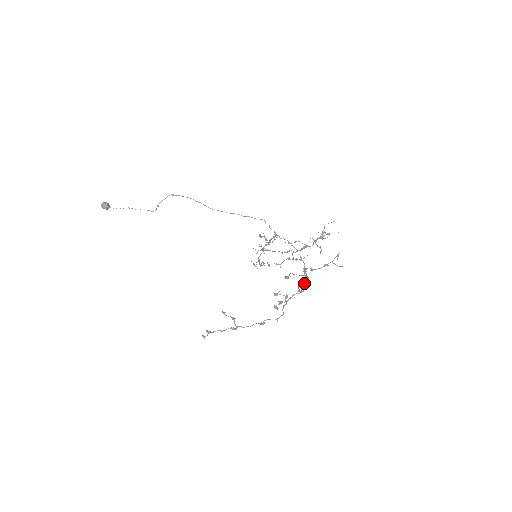
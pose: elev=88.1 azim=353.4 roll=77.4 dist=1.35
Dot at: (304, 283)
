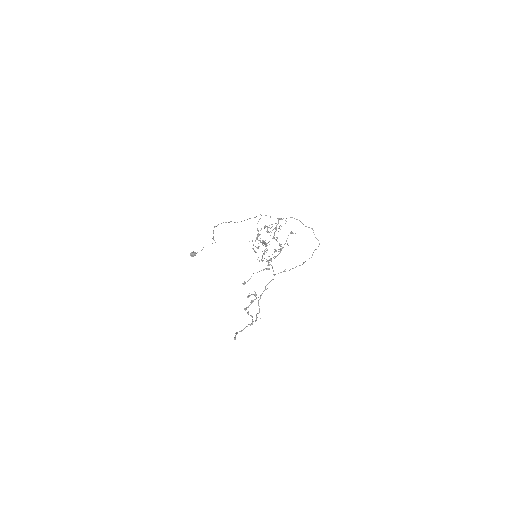
Dot at: occluded
